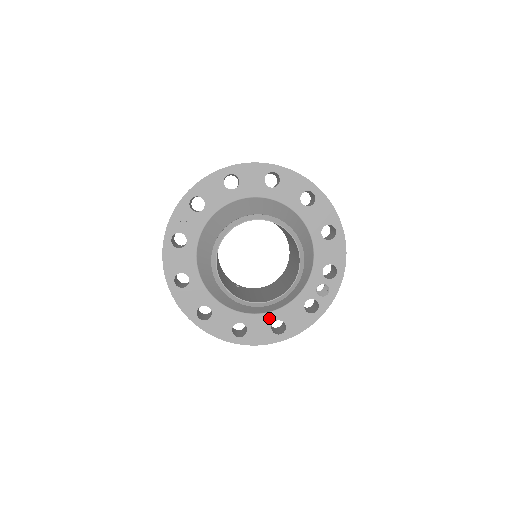
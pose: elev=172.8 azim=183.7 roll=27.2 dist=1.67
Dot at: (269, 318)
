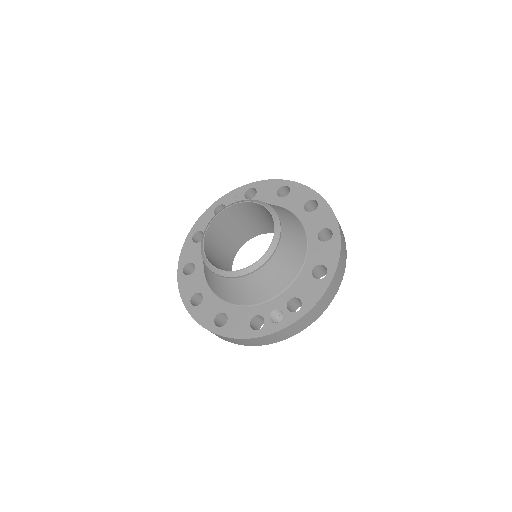
Dot at: (222, 307)
